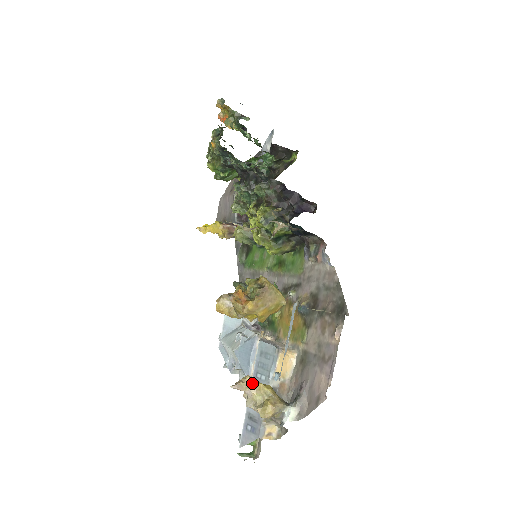
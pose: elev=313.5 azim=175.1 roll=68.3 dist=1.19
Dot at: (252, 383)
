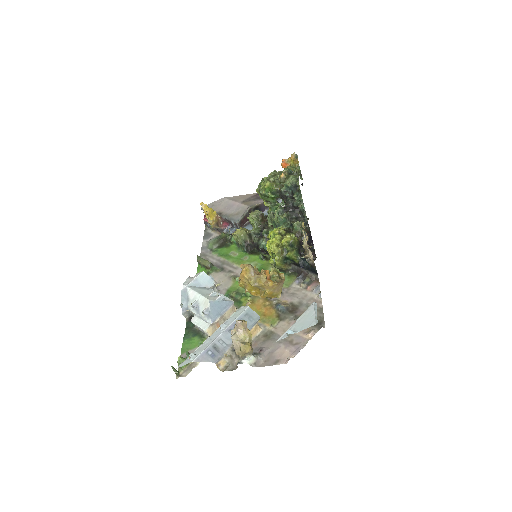
Dot at: (246, 327)
